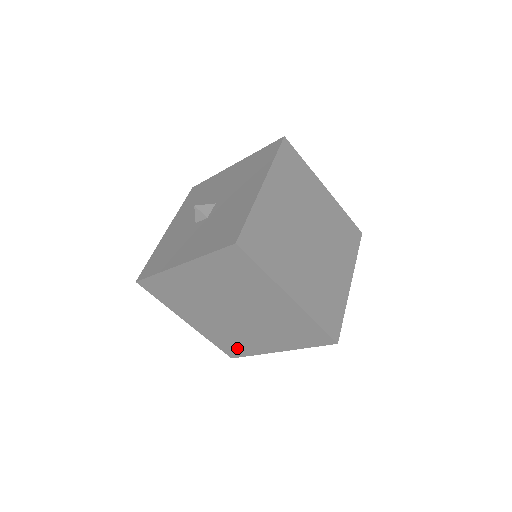
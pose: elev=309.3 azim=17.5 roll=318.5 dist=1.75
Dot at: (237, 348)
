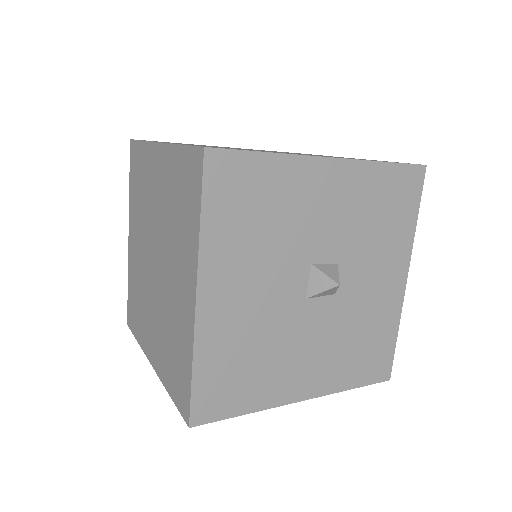
Dot at: (181, 370)
